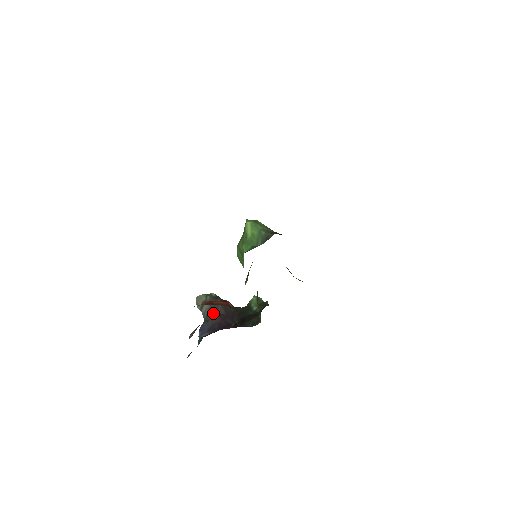
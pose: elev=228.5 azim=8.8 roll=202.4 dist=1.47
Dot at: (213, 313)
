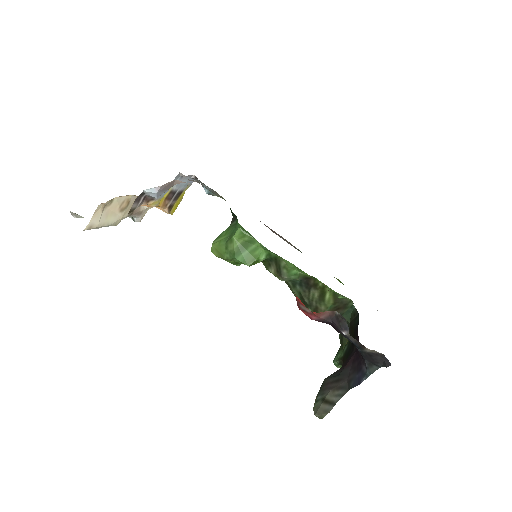
Dot at: (339, 380)
